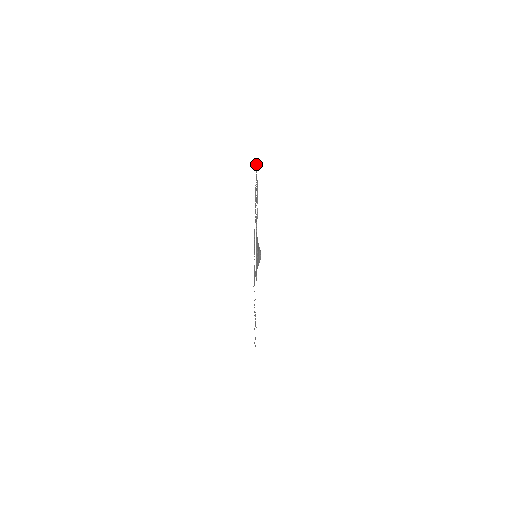
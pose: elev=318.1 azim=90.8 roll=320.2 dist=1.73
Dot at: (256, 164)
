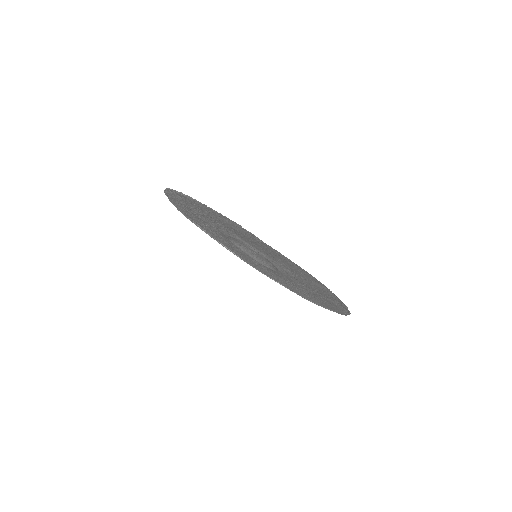
Dot at: (164, 191)
